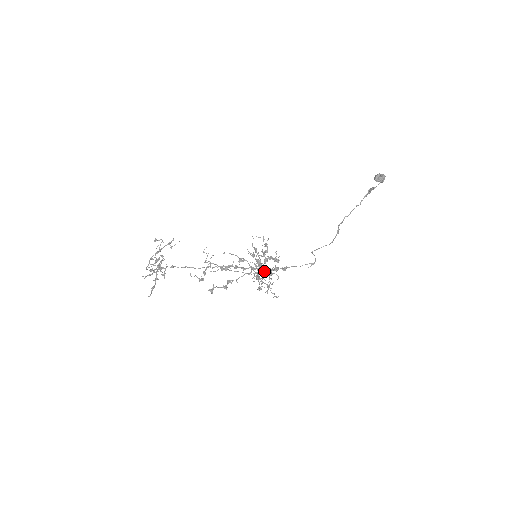
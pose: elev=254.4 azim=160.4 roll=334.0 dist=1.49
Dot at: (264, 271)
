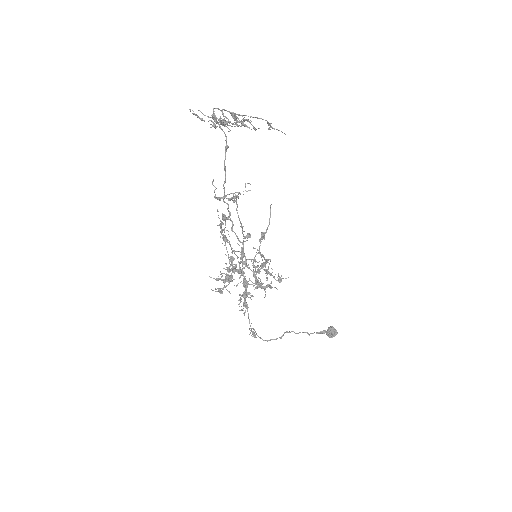
Dot at: occluded
